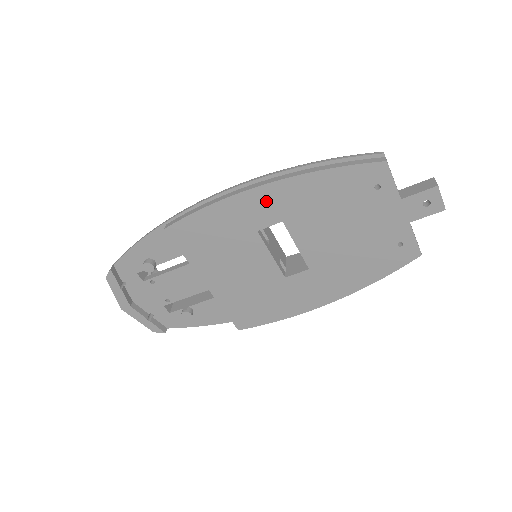
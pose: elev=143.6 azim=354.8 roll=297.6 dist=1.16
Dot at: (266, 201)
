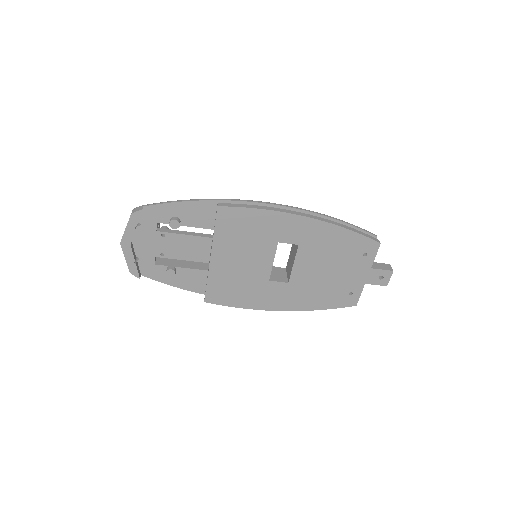
Dot at: (300, 227)
